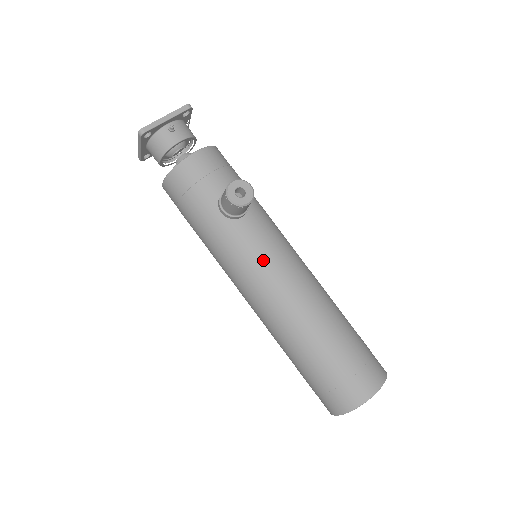
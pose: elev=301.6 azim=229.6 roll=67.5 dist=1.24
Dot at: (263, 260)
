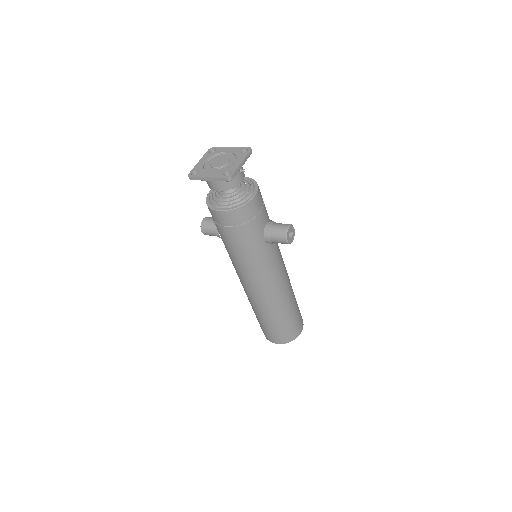
Dot at: (276, 268)
